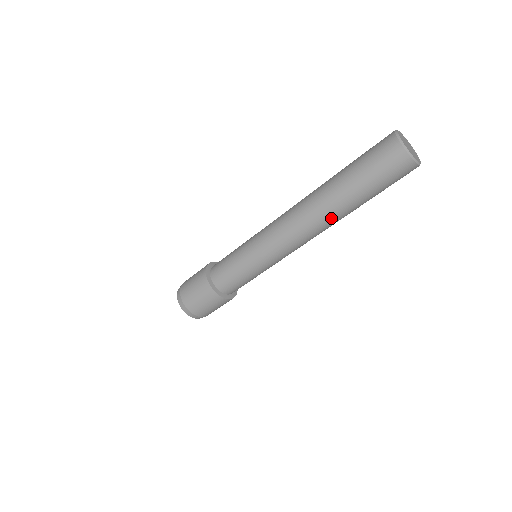
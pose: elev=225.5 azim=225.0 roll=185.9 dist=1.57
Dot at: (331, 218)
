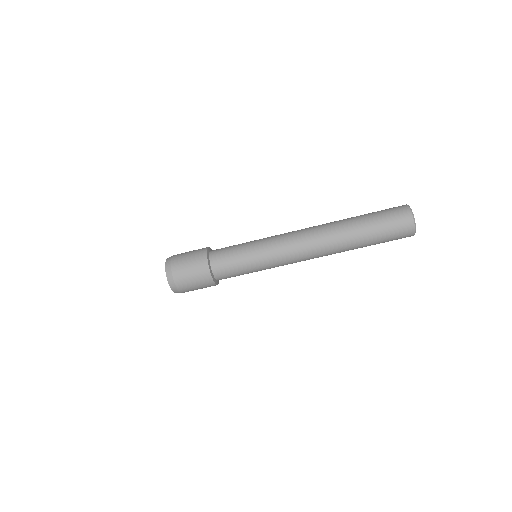
Dot at: occluded
